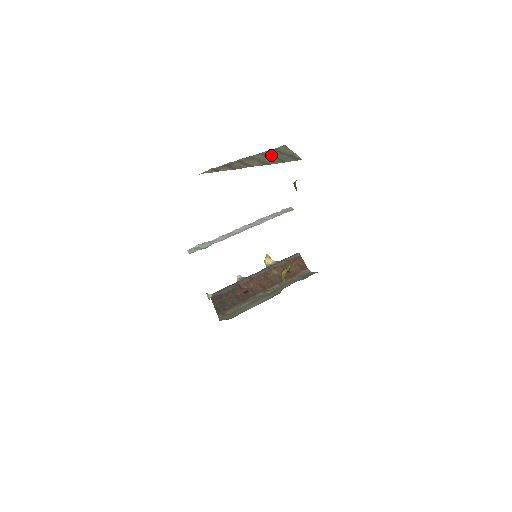
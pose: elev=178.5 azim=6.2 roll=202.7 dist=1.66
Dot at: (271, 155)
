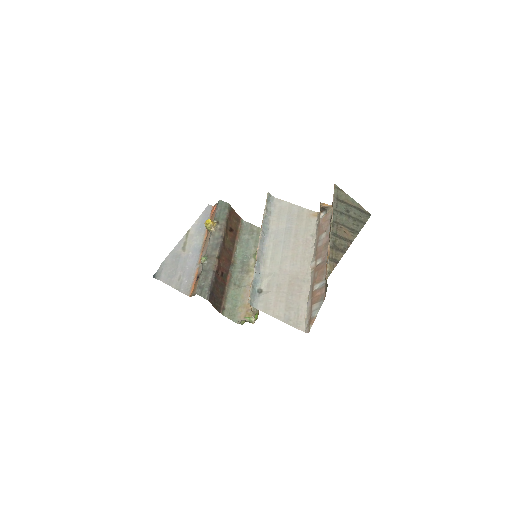
Dot at: (345, 212)
